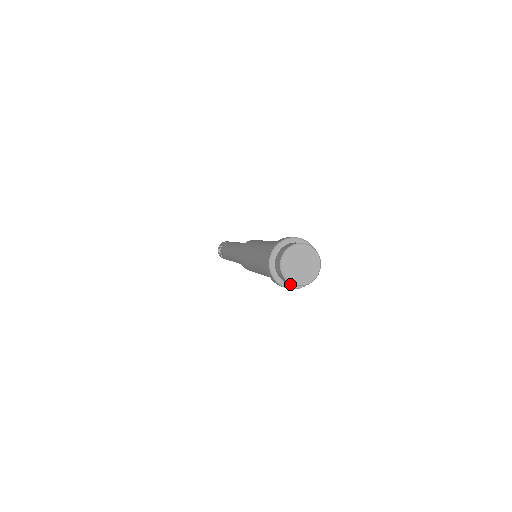
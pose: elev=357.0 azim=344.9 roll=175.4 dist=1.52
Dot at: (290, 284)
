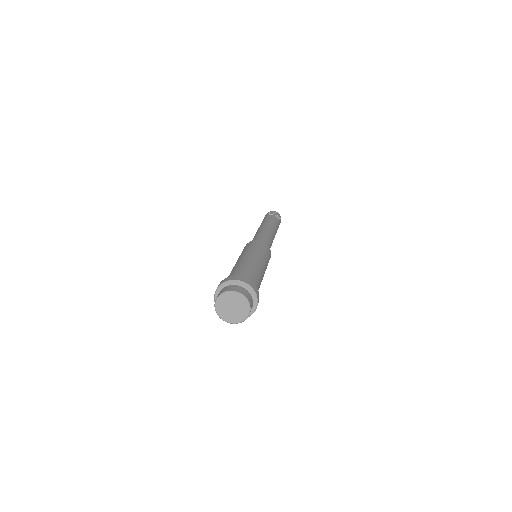
Dot at: occluded
